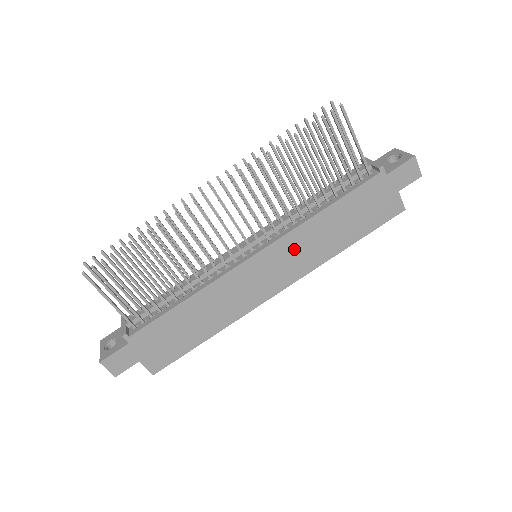
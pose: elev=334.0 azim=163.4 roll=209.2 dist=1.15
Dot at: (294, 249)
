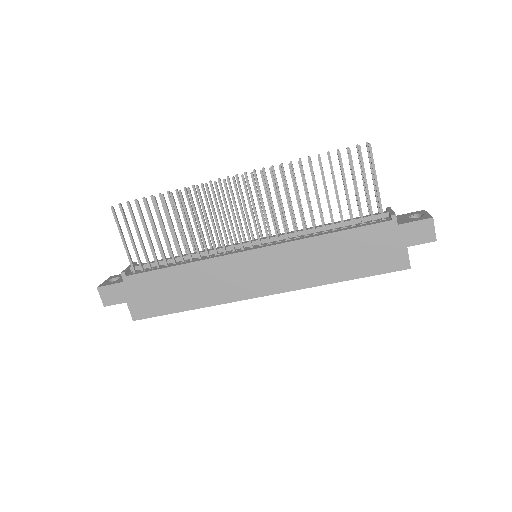
Dot at: (288, 260)
